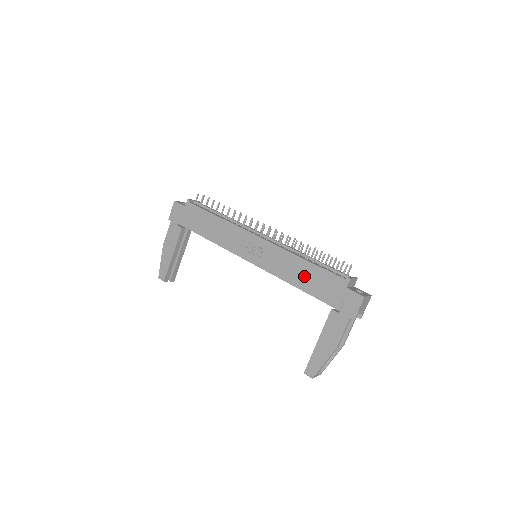
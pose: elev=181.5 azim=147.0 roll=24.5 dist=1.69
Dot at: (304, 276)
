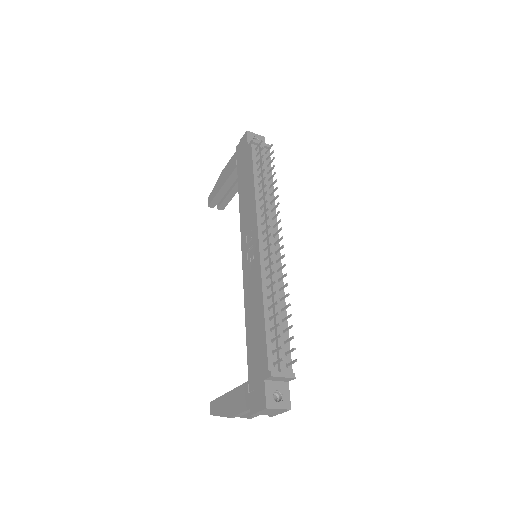
Dot at: (254, 324)
